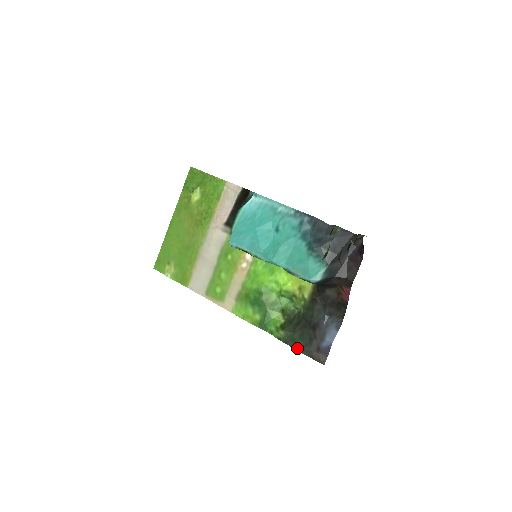
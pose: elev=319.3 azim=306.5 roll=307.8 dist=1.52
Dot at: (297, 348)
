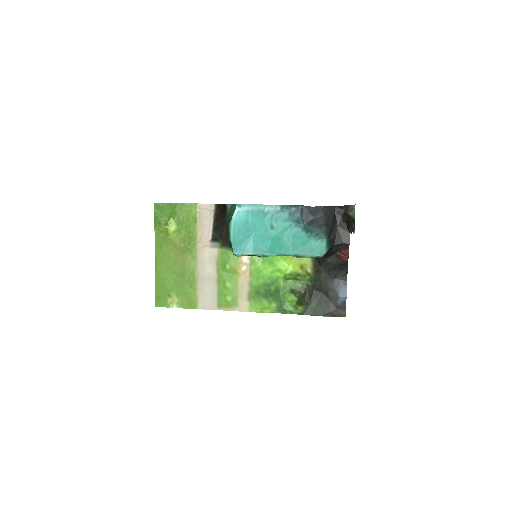
Dot at: (319, 314)
